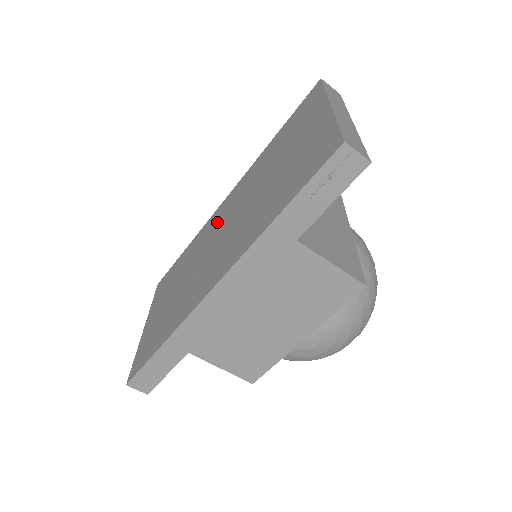
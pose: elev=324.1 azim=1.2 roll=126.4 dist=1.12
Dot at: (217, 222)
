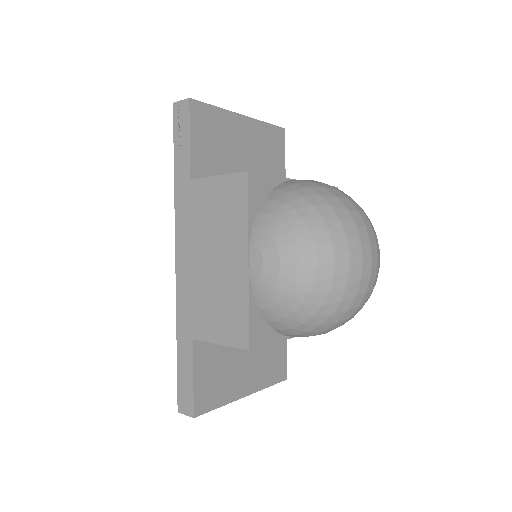
Dot at: occluded
